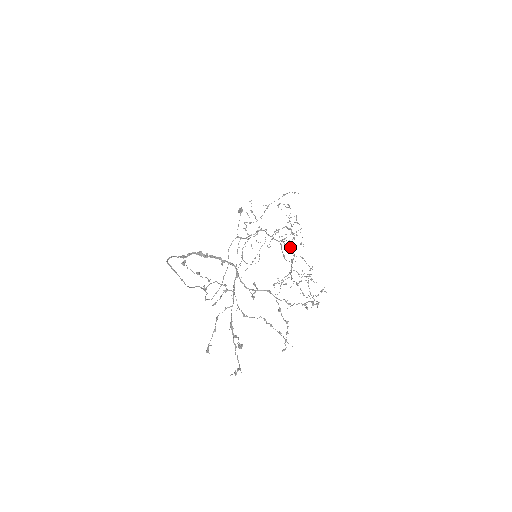
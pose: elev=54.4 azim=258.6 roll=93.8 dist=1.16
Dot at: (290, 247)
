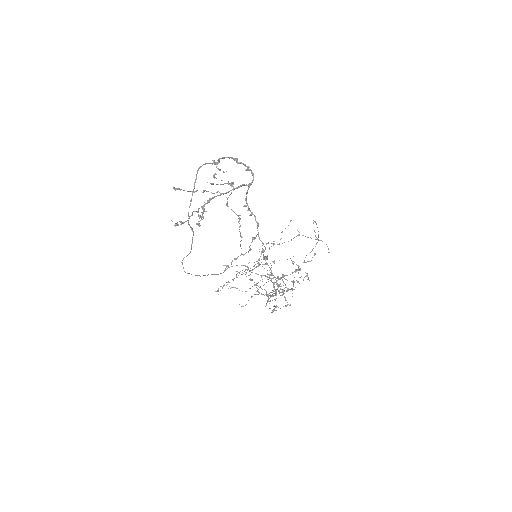
Dot at: (283, 292)
